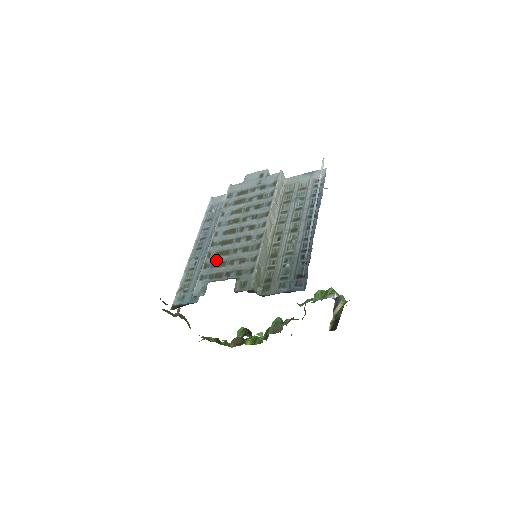
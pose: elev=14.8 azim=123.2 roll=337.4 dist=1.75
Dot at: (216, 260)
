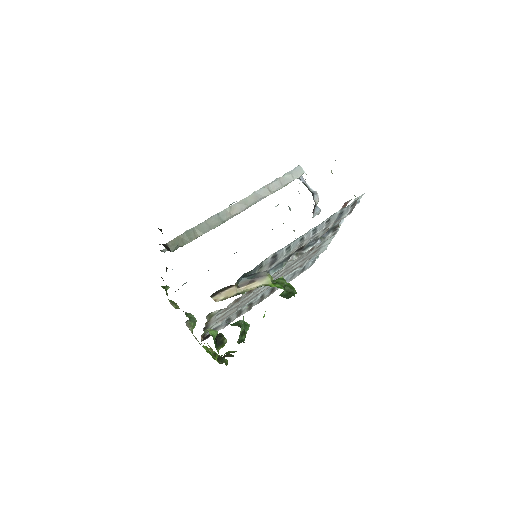
Dot at: occluded
